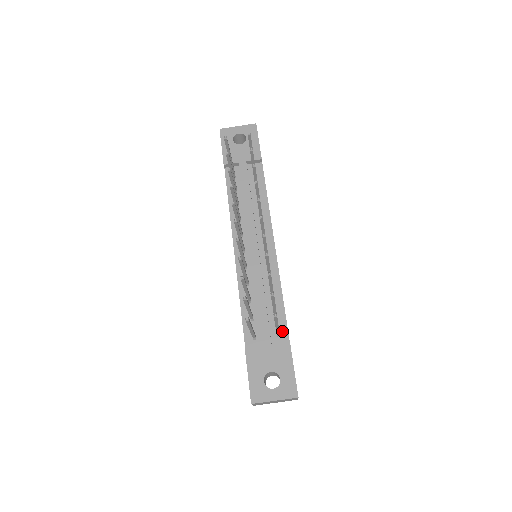
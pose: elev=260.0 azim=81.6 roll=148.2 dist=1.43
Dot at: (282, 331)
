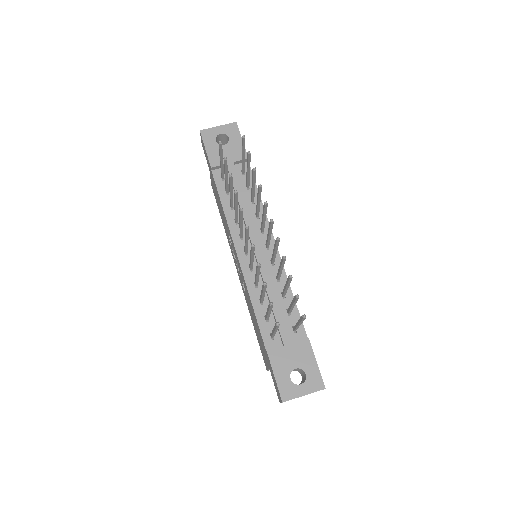
Dot at: occluded
